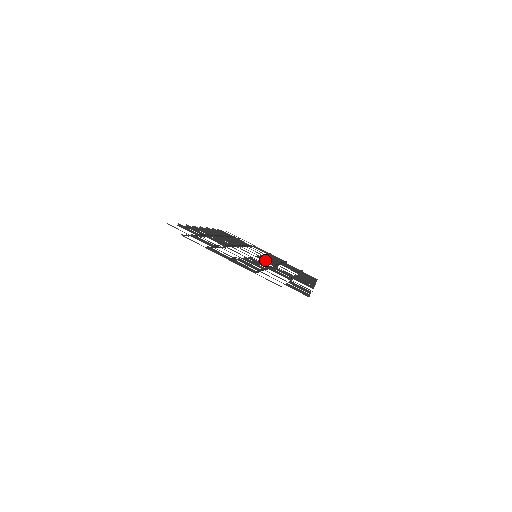
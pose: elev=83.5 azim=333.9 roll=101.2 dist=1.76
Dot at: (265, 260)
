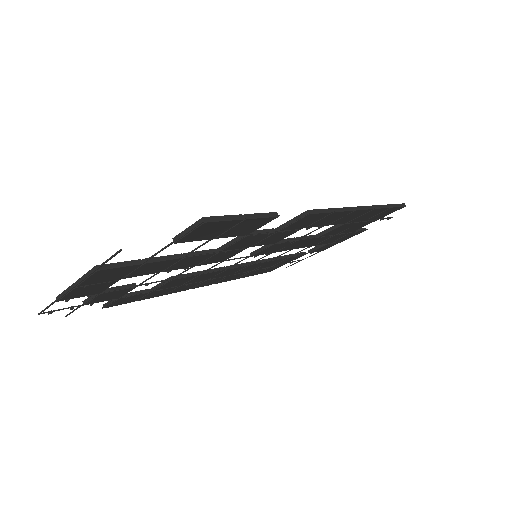
Dot at: (261, 249)
